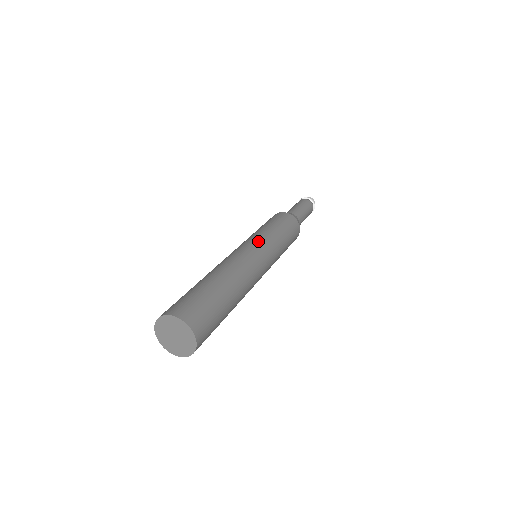
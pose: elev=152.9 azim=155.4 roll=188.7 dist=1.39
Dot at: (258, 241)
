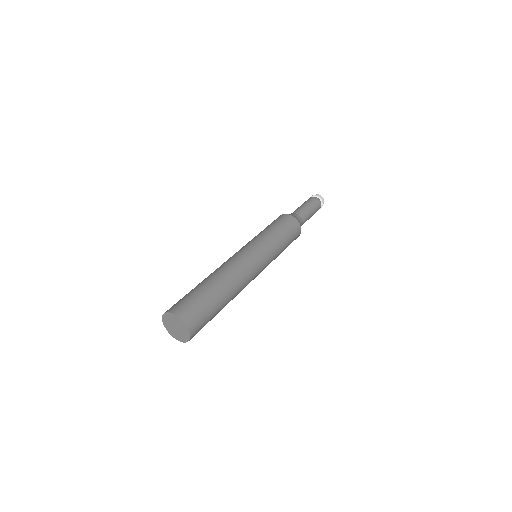
Dot at: (251, 244)
